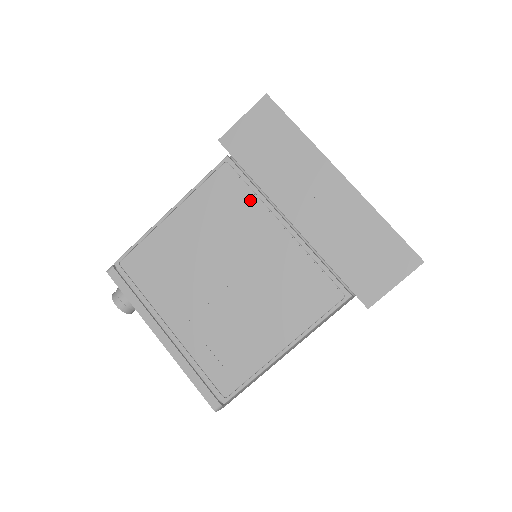
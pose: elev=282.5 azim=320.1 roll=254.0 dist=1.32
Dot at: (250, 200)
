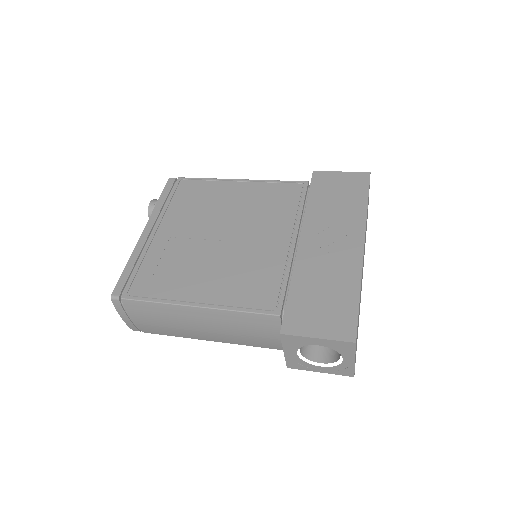
Dot at: (291, 211)
